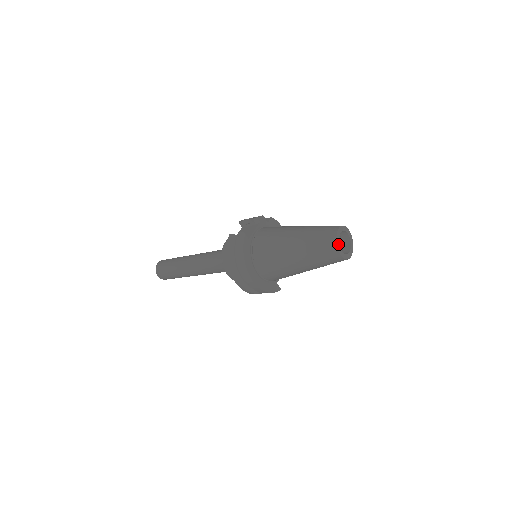
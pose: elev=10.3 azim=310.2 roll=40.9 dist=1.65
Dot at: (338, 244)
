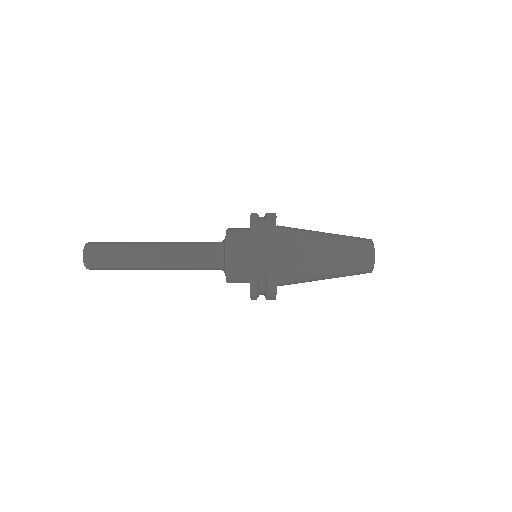
Dot at: (374, 260)
